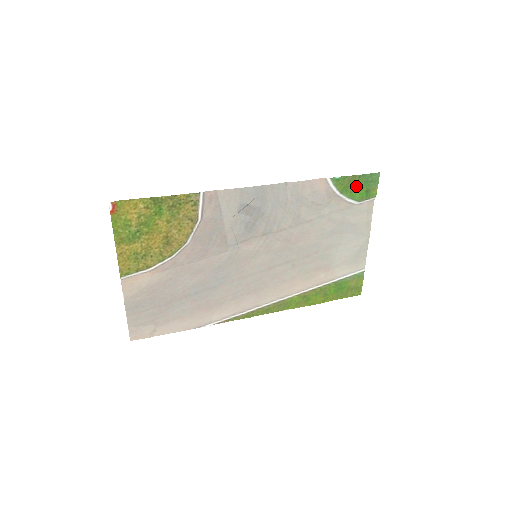
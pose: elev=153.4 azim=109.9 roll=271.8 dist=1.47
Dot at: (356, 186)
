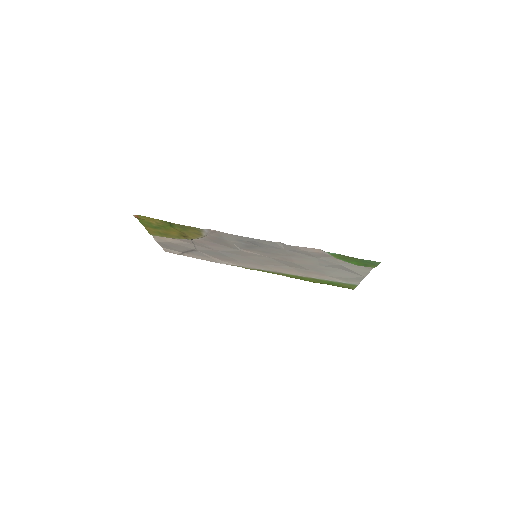
Dot at: (353, 260)
